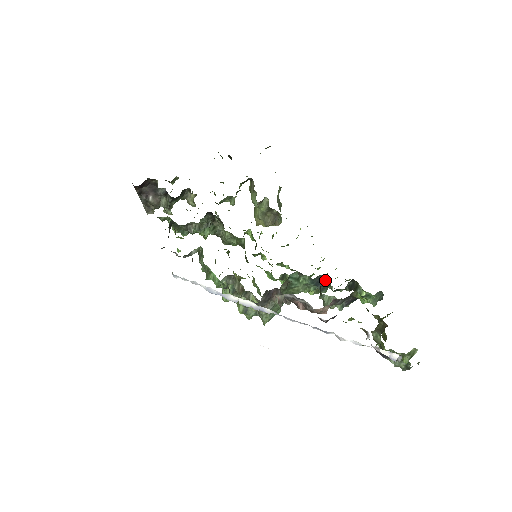
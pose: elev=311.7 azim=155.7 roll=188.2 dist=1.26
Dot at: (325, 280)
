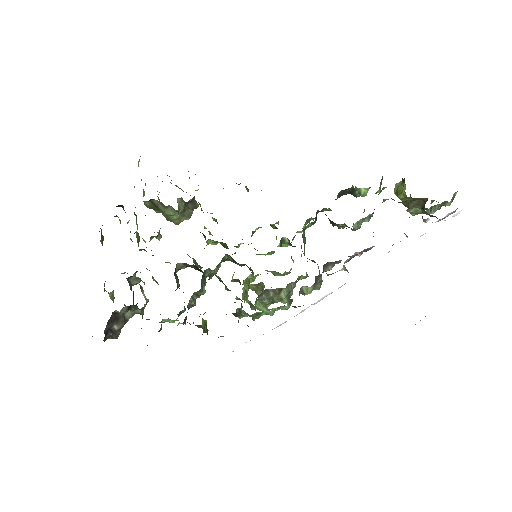
Dot at: occluded
